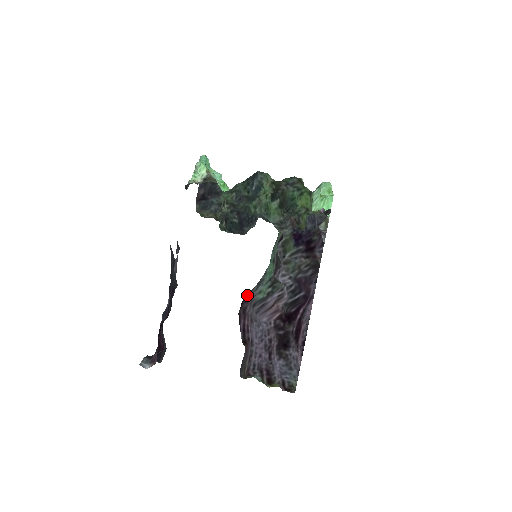
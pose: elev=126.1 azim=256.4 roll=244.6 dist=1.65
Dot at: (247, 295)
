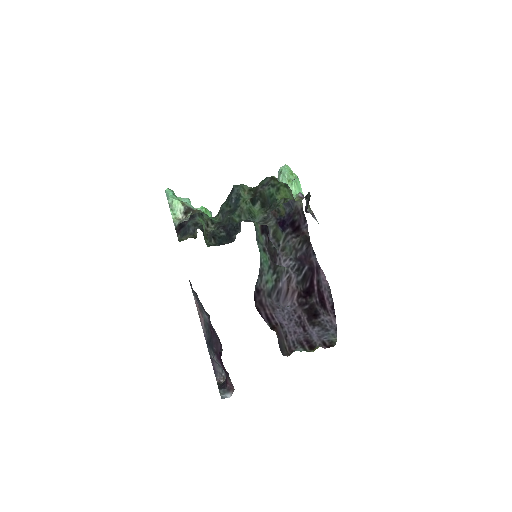
Dot at: (255, 289)
